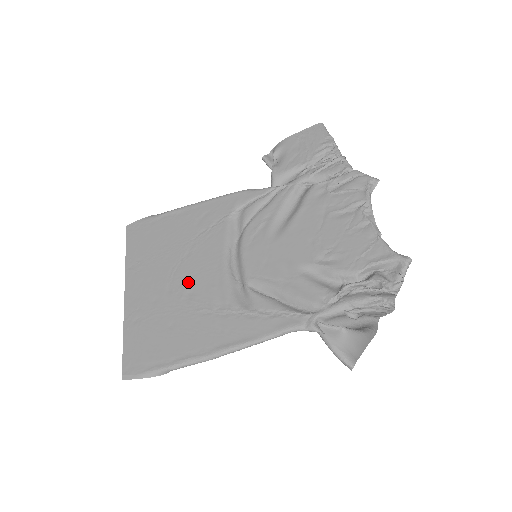
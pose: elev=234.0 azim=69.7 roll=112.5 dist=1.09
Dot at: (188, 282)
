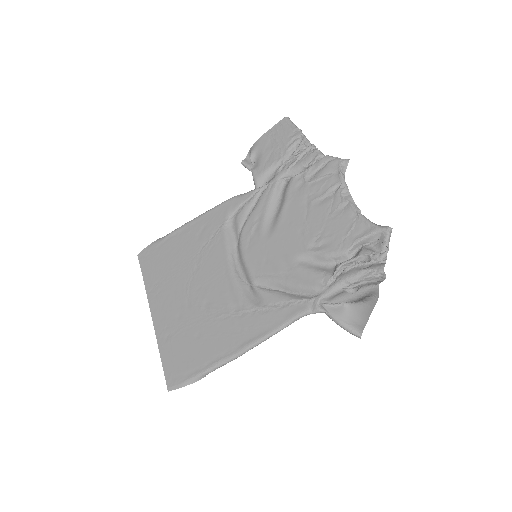
Dot at: (203, 293)
